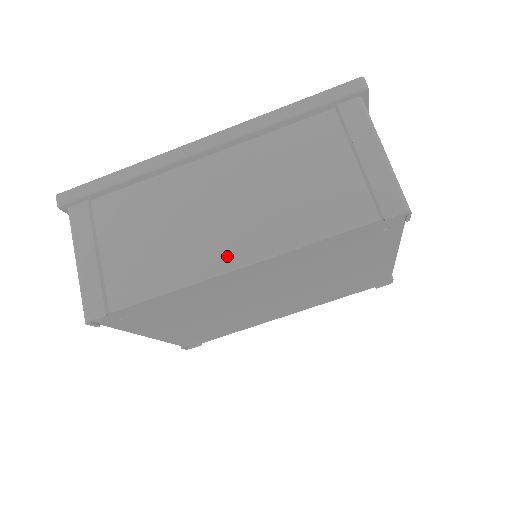
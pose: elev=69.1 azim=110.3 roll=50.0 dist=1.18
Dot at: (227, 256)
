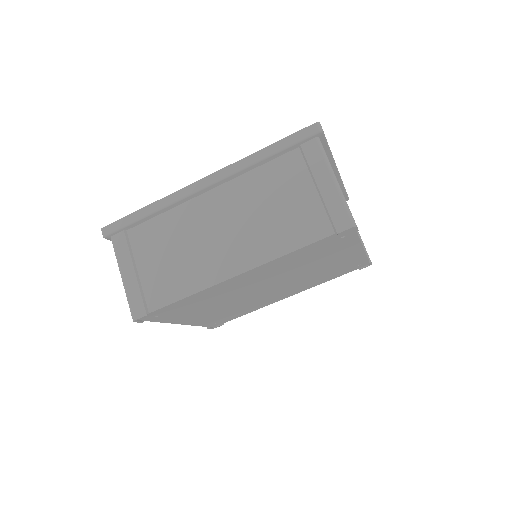
Dot at: (228, 267)
